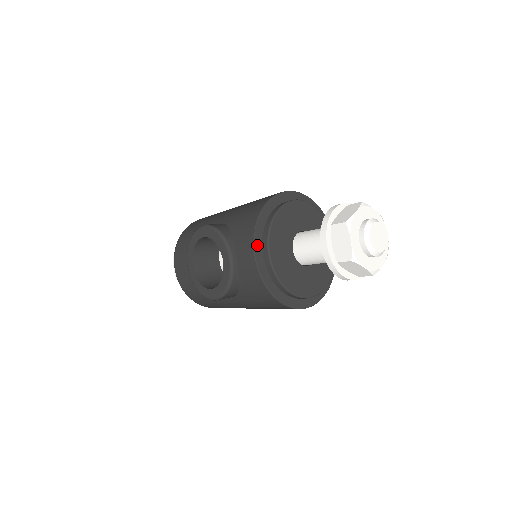
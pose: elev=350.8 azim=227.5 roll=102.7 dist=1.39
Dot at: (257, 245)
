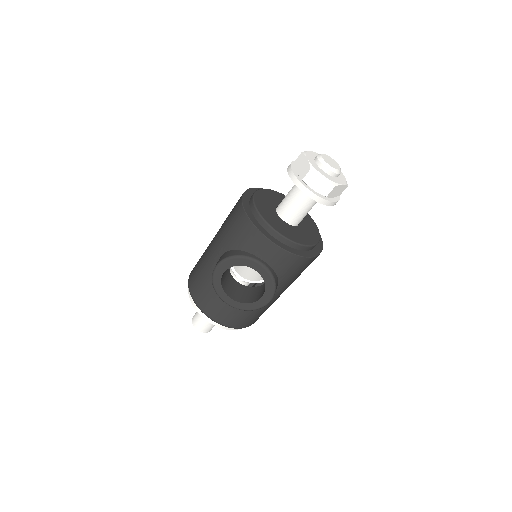
Dot at: (269, 237)
